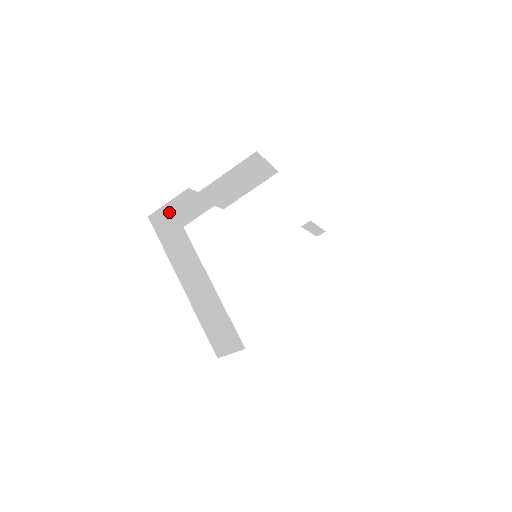
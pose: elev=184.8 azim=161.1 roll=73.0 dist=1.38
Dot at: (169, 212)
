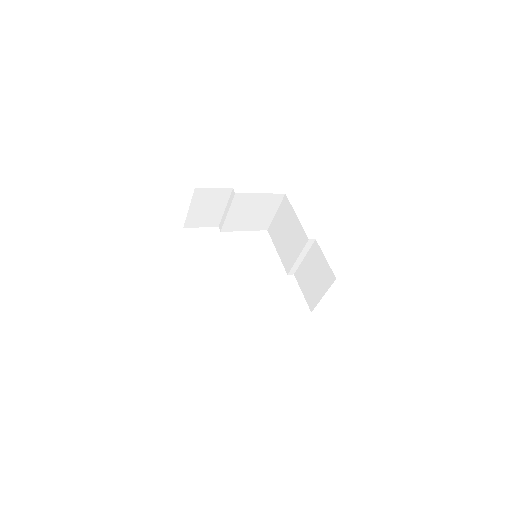
Dot at: (202, 199)
